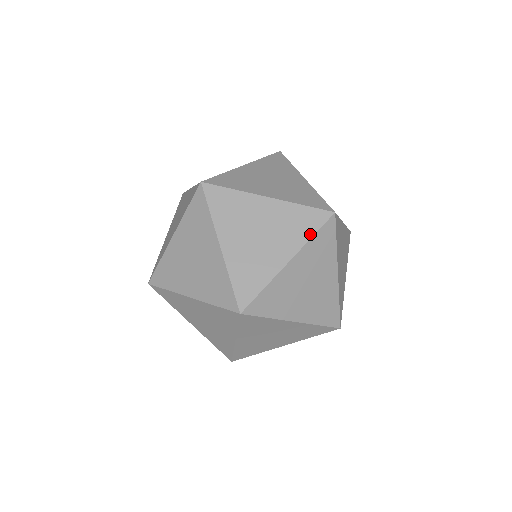
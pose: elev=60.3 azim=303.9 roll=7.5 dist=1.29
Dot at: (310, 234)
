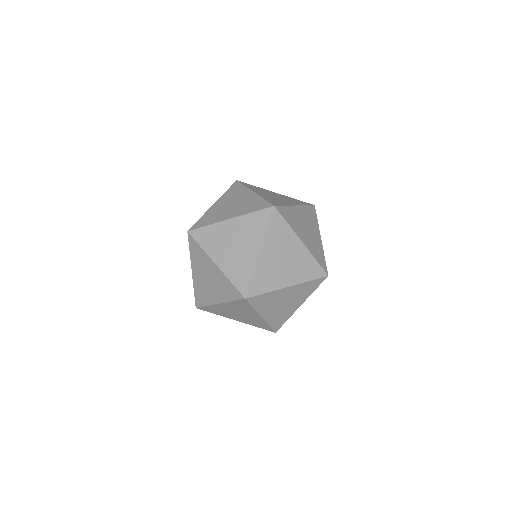
Dot at: (225, 193)
